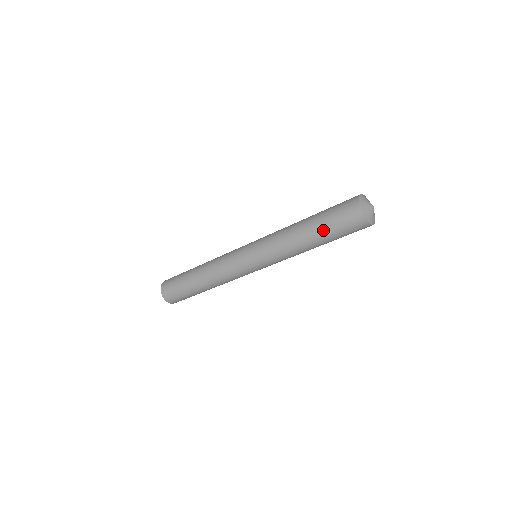
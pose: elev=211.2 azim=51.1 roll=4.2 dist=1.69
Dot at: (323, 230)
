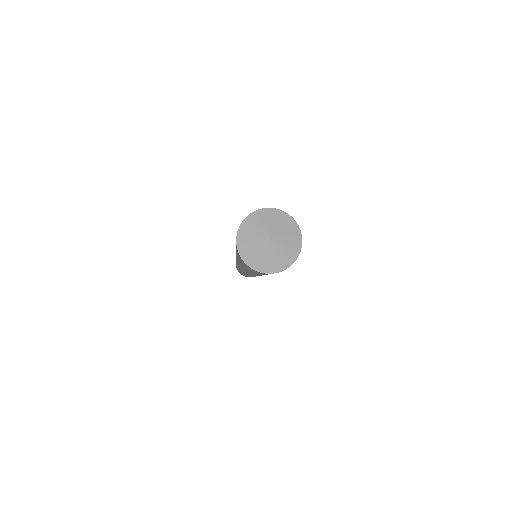
Dot at: occluded
